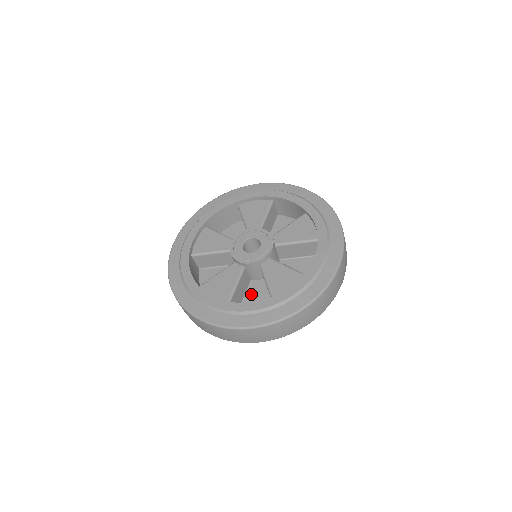
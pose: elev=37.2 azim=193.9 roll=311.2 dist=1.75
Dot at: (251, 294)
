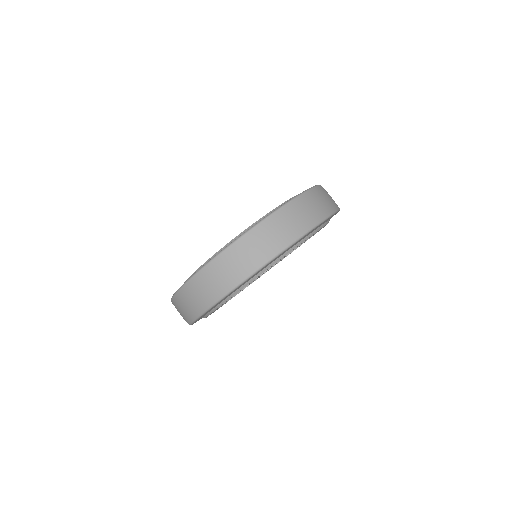
Dot at: occluded
